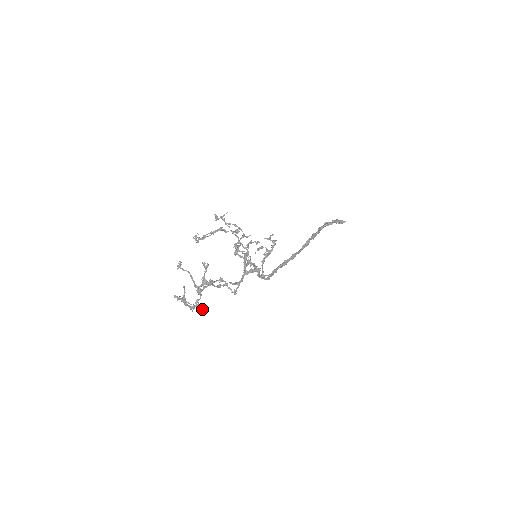
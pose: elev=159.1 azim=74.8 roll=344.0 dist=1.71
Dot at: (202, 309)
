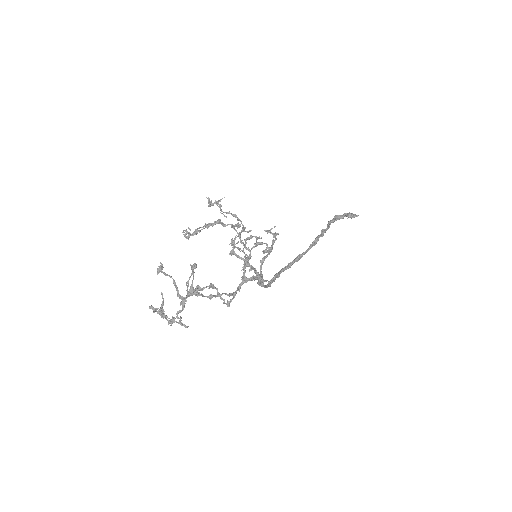
Dot at: (186, 327)
